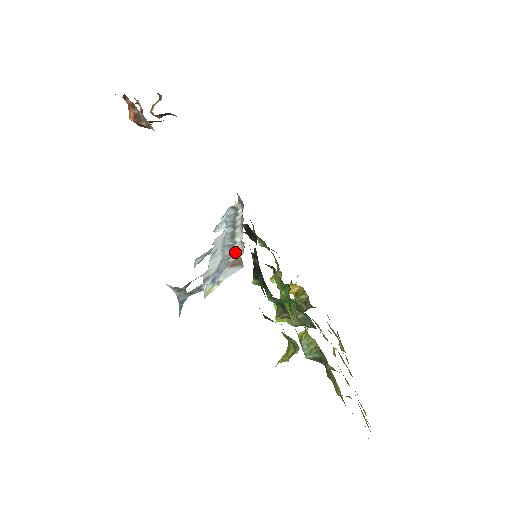
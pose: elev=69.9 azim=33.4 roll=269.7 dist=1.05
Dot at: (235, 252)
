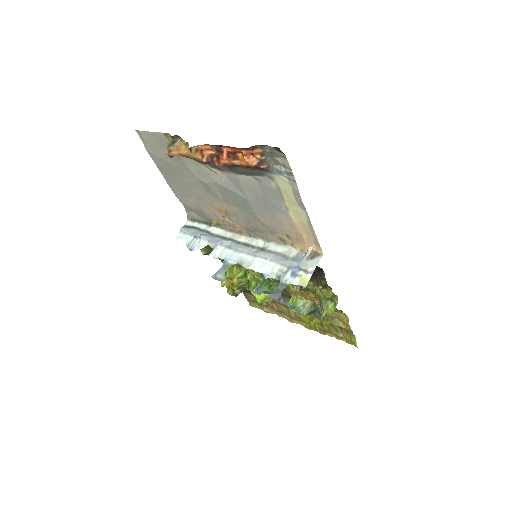
Dot at: (281, 252)
